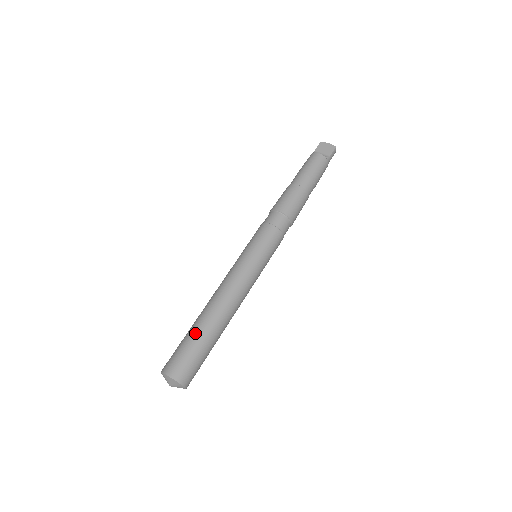
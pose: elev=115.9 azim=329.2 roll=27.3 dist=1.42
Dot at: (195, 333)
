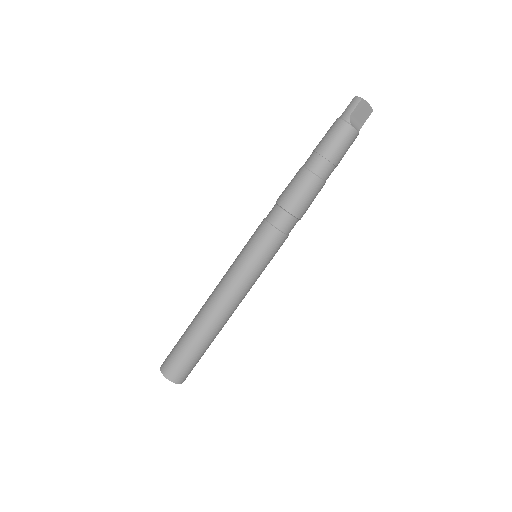
Dot at: (200, 349)
